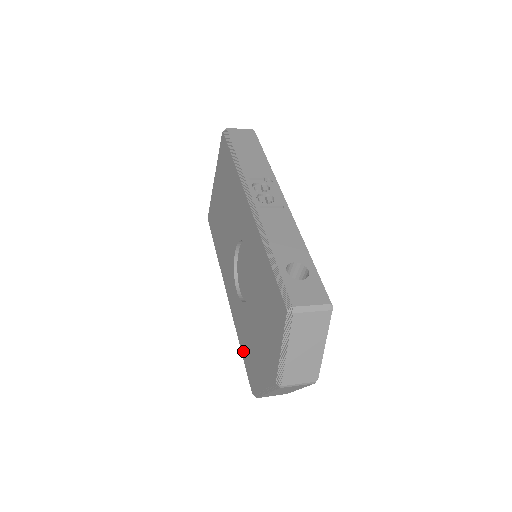
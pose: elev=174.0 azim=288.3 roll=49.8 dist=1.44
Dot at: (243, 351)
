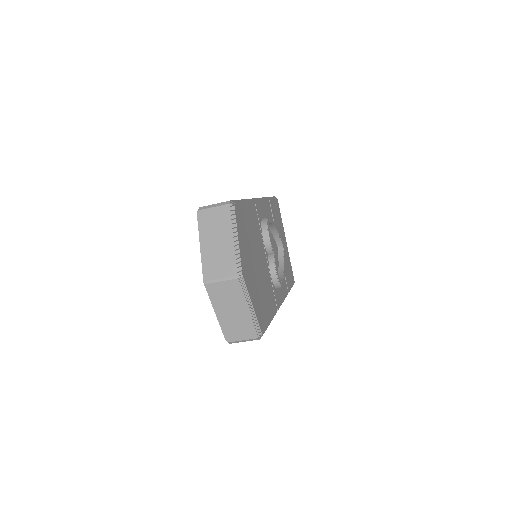
Dot at: occluded
